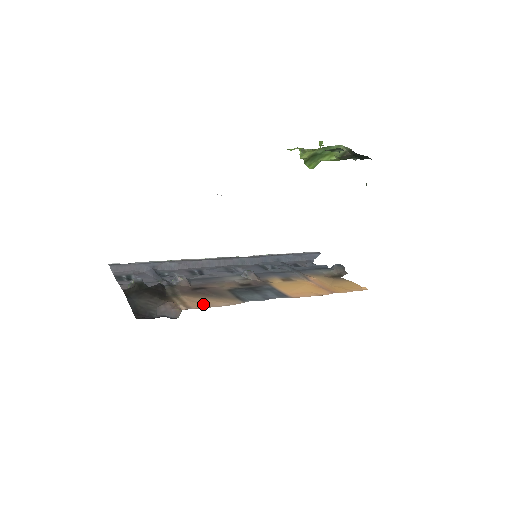
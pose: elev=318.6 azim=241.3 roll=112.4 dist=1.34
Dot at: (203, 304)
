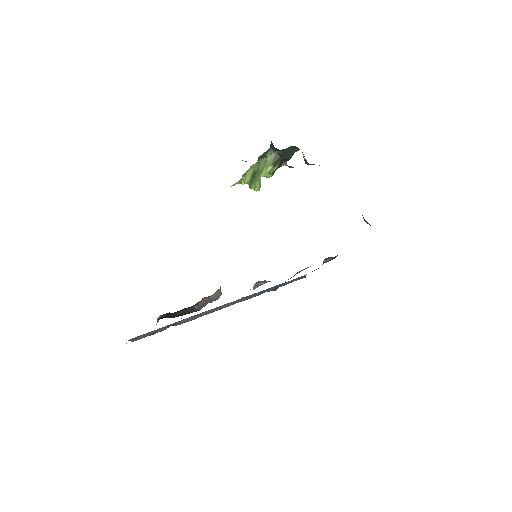
Dot at: occluded
